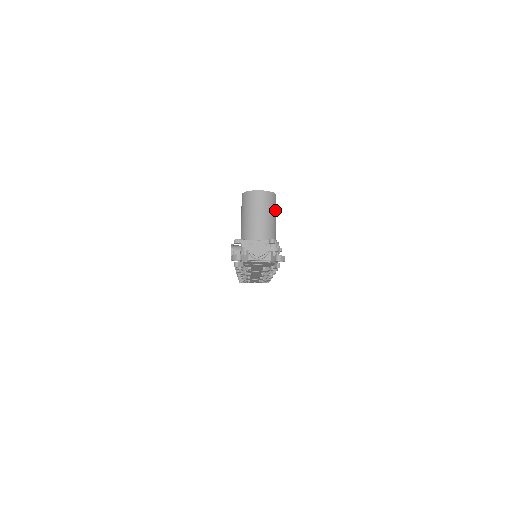
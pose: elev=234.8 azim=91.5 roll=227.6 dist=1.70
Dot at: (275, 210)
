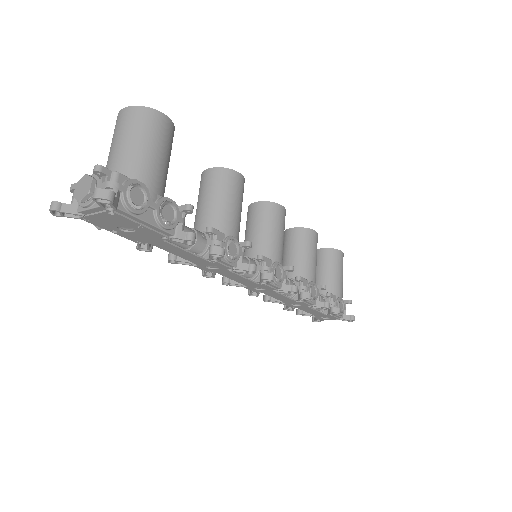
Dot at: (152, 135)
